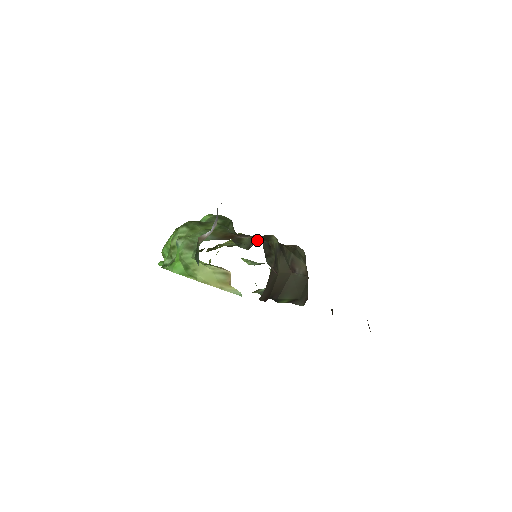
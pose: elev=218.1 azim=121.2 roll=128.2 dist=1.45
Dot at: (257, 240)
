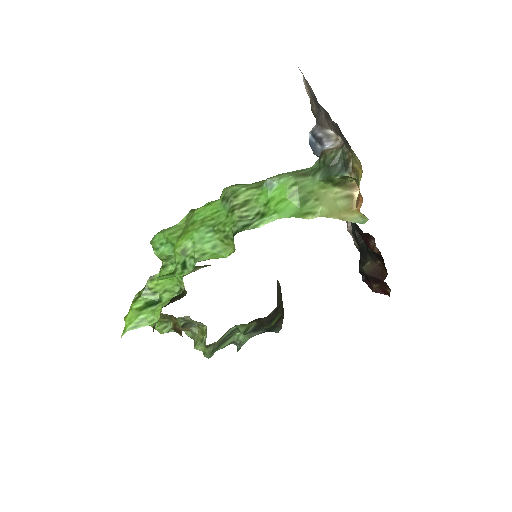
Dot at: occluded
